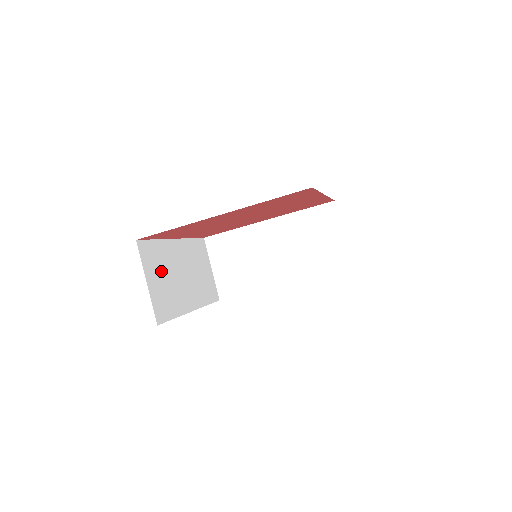
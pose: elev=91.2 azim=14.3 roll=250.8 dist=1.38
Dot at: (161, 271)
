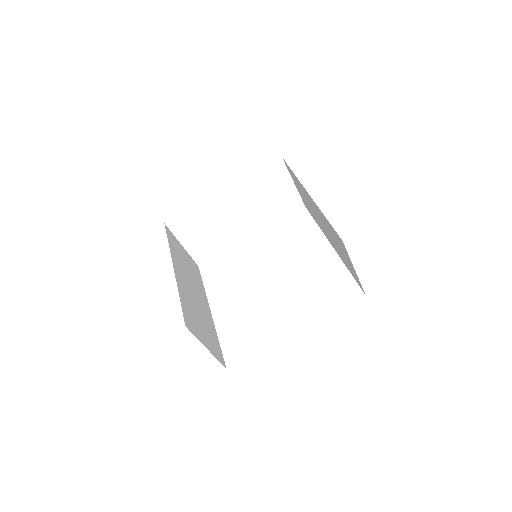
Dot at: (201, 229)
